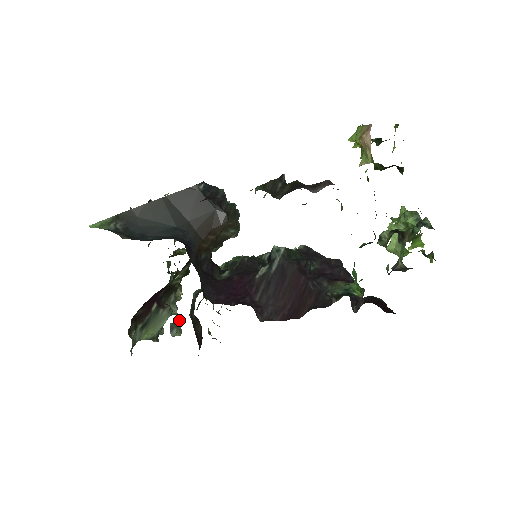
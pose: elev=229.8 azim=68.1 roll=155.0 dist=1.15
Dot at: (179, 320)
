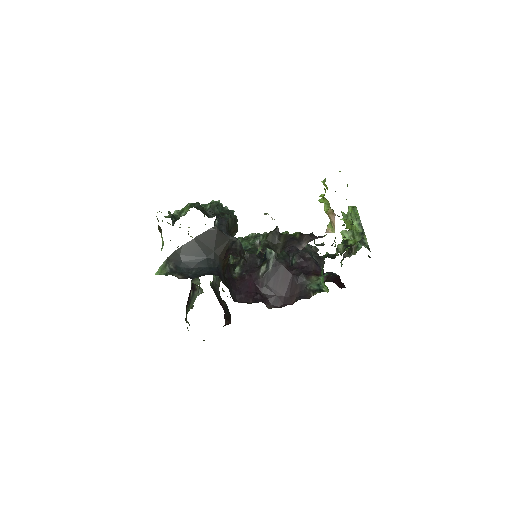
Dot at: occluded
